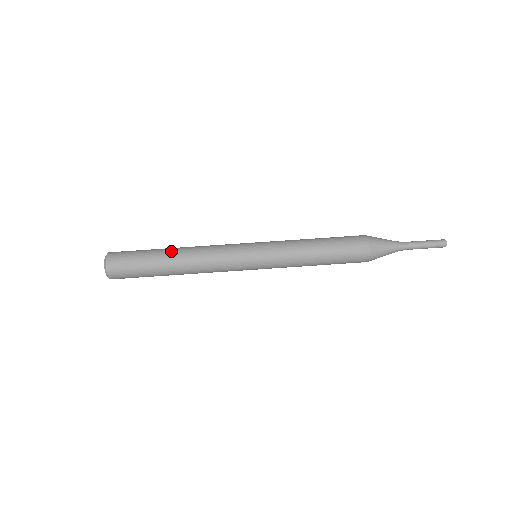
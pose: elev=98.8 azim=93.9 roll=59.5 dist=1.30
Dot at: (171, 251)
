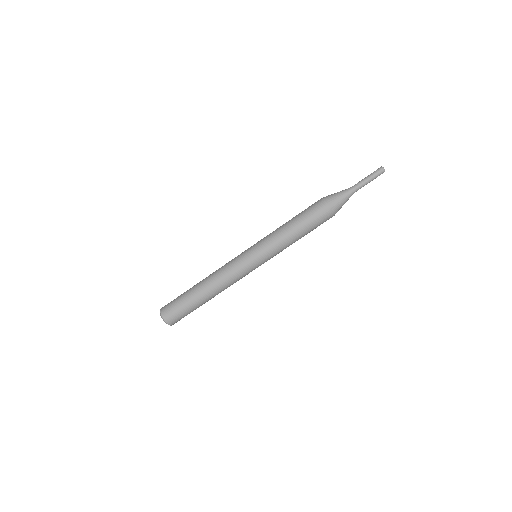
Dot at: (198, 283)
